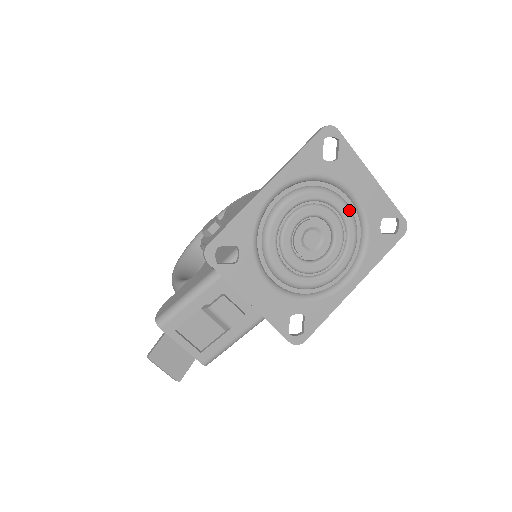
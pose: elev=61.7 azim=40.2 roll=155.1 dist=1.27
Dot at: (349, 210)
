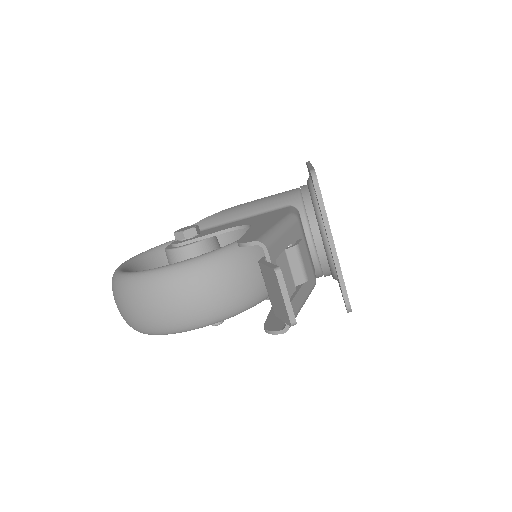
Dot at: occluded
